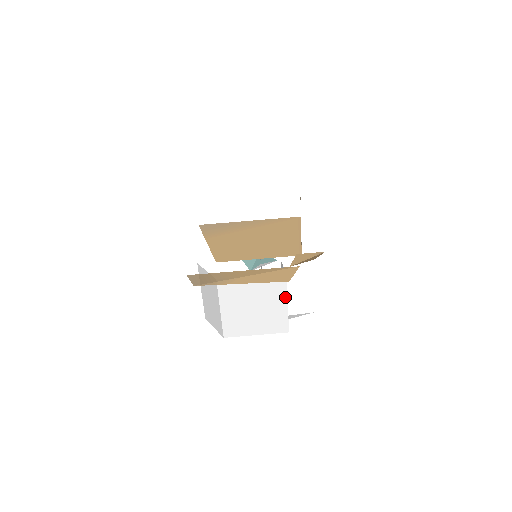
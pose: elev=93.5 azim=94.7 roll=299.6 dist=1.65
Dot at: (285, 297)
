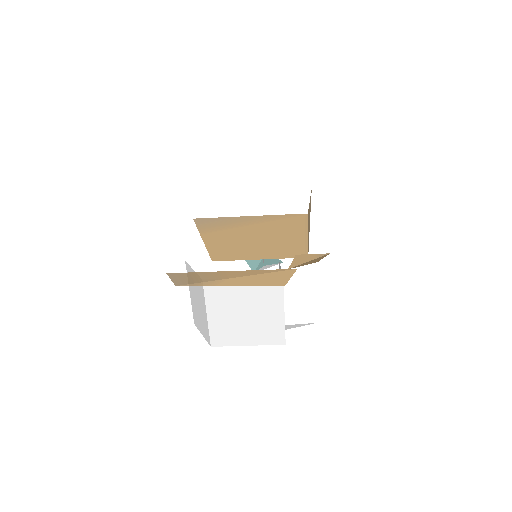
Dot at: (281, 304)
